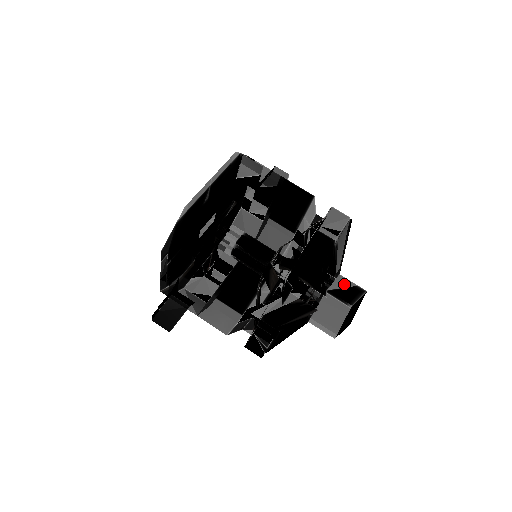
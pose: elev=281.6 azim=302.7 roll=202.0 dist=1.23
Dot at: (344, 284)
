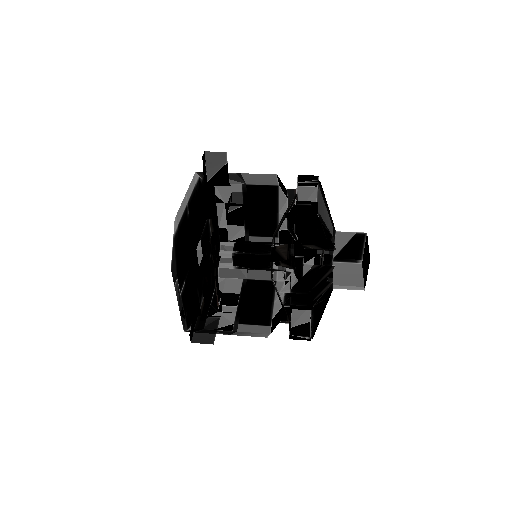
Dot at: (344, 240)
